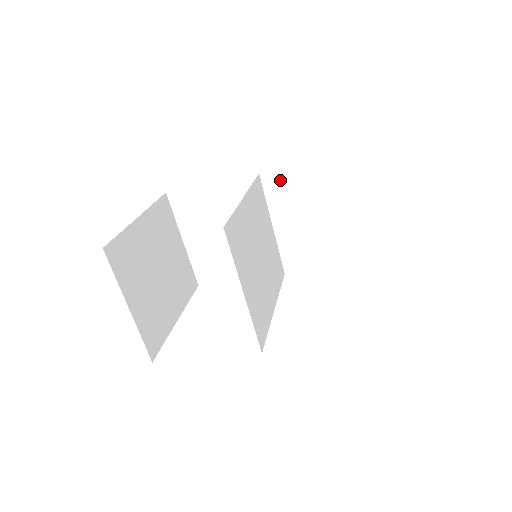
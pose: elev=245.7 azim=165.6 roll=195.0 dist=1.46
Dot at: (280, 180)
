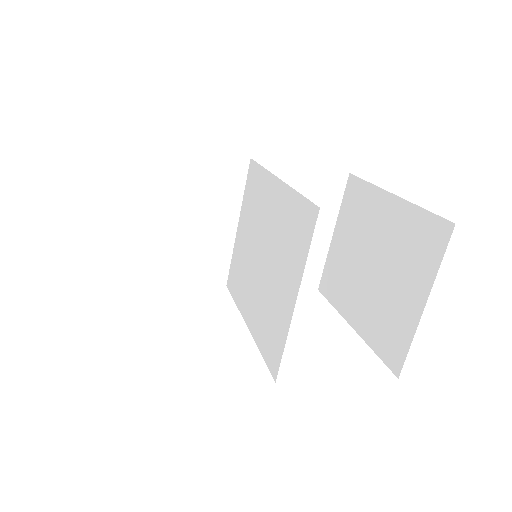
Dot at: occluded
